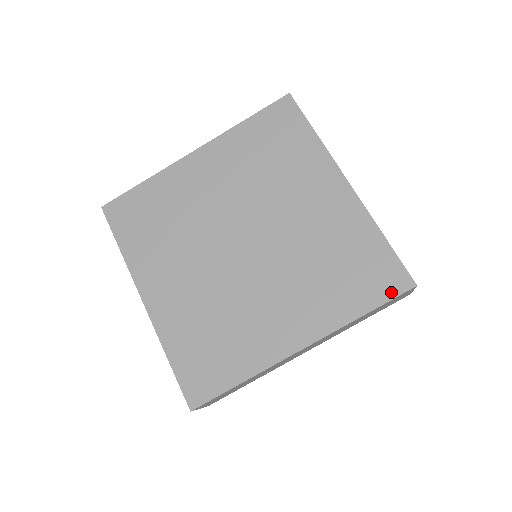
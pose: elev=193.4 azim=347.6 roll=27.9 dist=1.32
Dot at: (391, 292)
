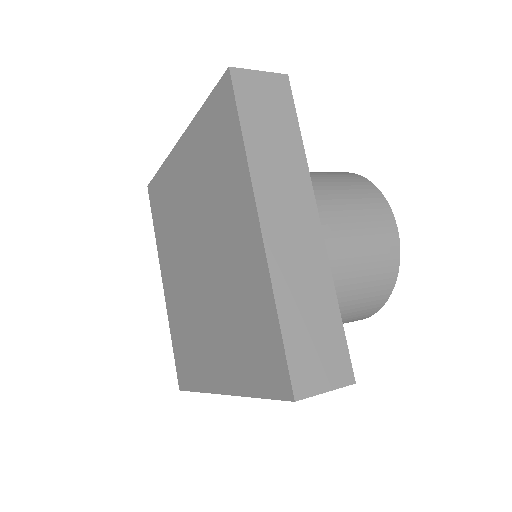
Dot at: (275, 391)
